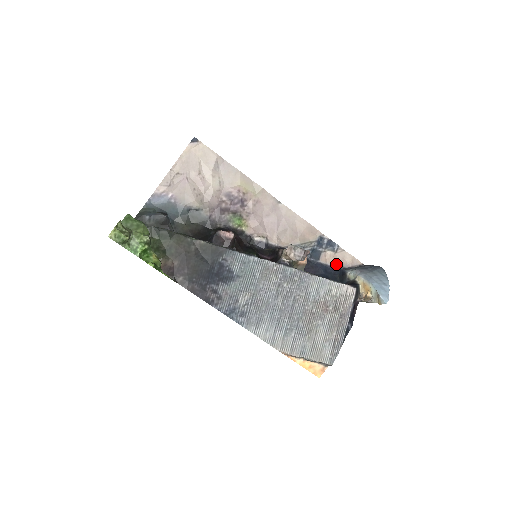
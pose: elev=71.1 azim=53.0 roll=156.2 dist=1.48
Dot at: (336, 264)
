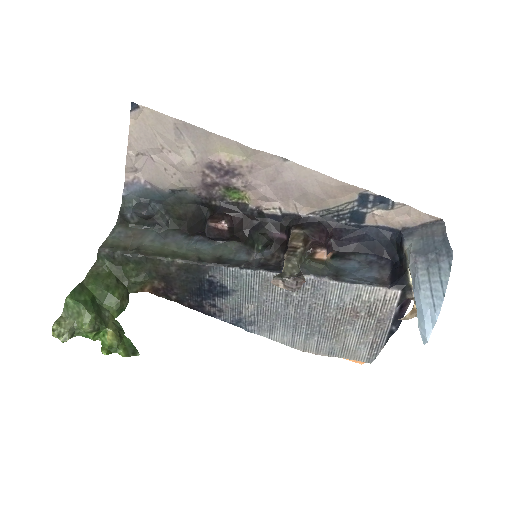
Dot at: (393, 224)
